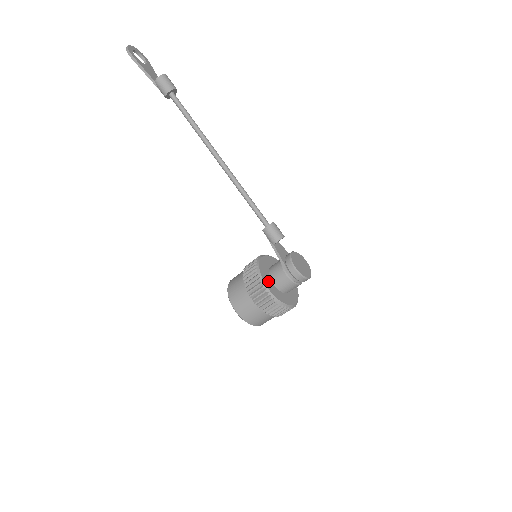
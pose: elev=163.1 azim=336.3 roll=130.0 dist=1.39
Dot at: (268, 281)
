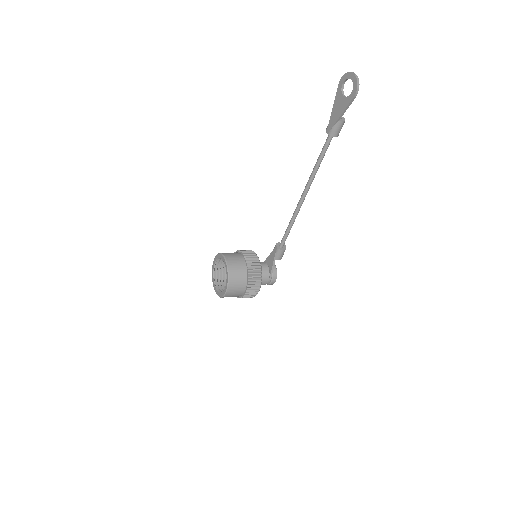
Dot at: occluded
